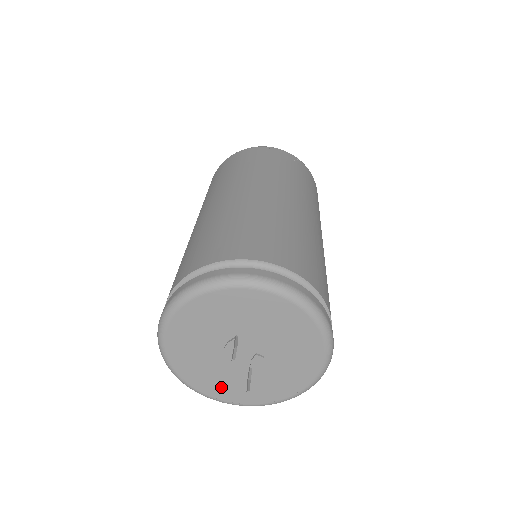
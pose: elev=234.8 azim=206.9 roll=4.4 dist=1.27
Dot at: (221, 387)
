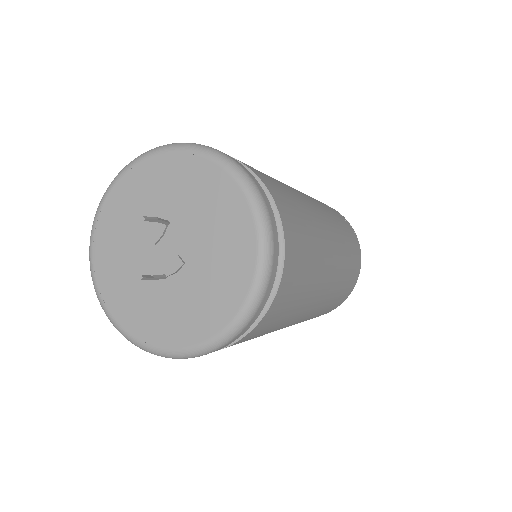
Dot at: (125, 300)
